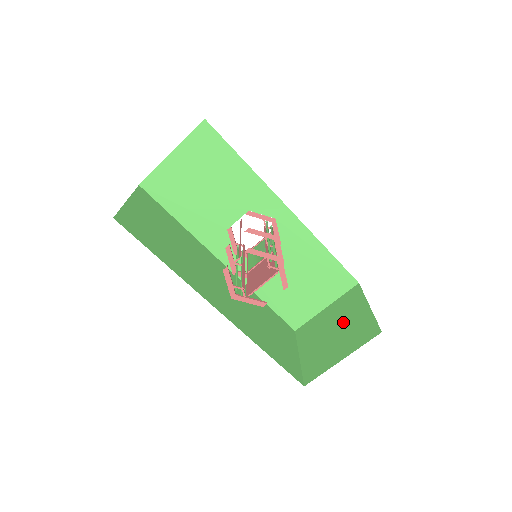
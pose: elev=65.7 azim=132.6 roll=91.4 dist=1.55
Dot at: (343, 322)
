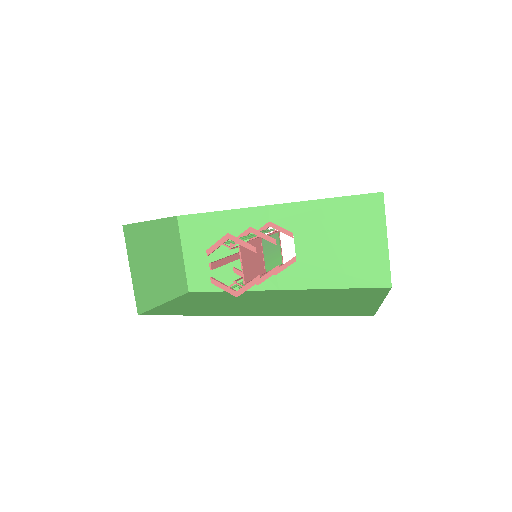
Dot at: occluded
